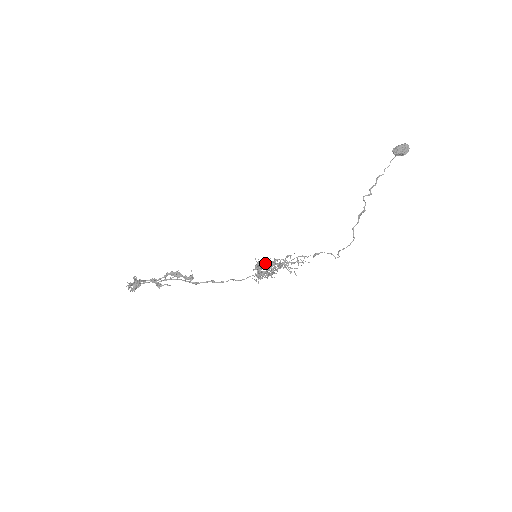
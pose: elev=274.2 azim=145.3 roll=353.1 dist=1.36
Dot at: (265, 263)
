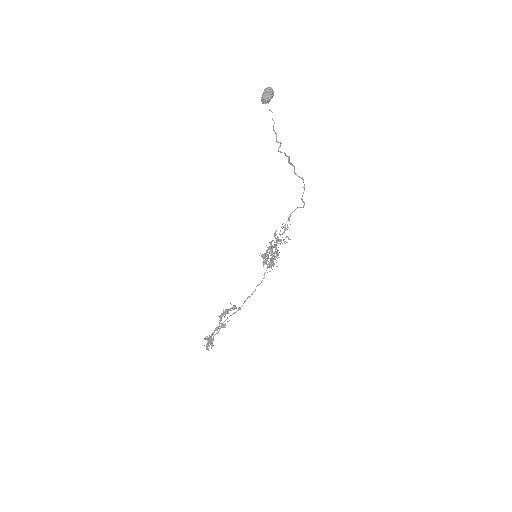
Dot at: (266, 252)
